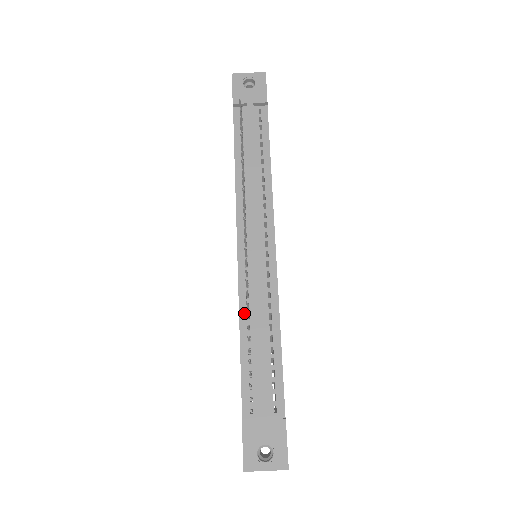
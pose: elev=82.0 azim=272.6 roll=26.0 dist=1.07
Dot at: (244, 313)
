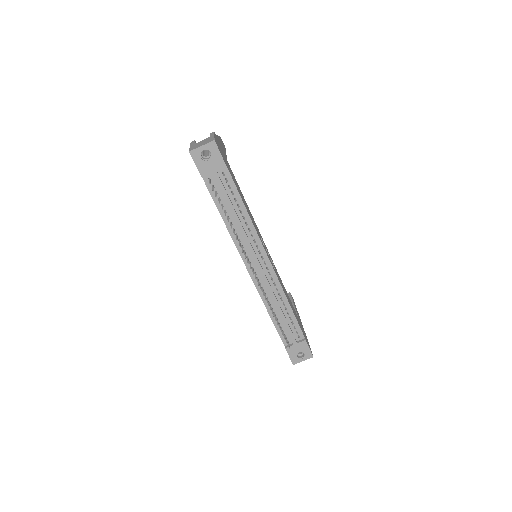
Dot at: (266, 303)
